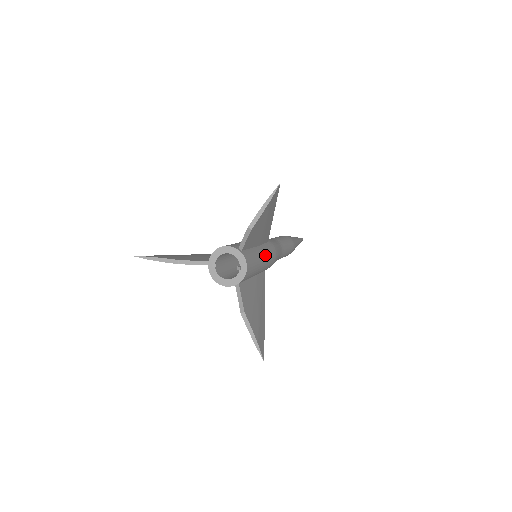
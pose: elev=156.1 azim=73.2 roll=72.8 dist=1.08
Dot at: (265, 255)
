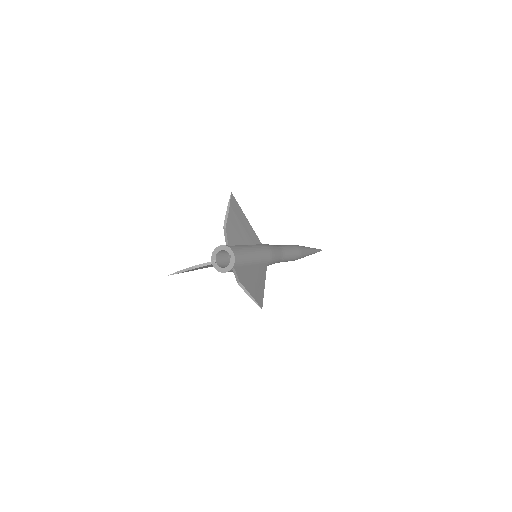
Dot at: (256, 250)
